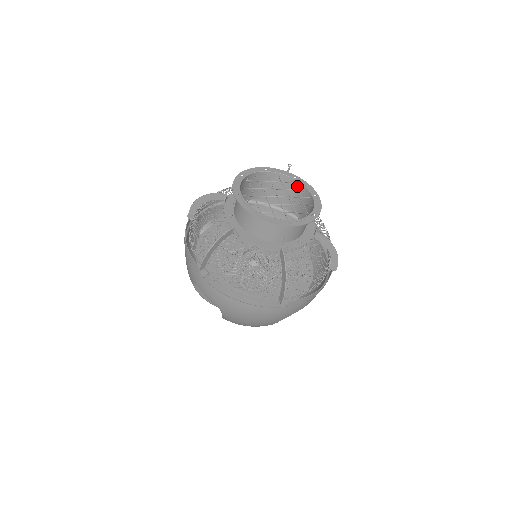
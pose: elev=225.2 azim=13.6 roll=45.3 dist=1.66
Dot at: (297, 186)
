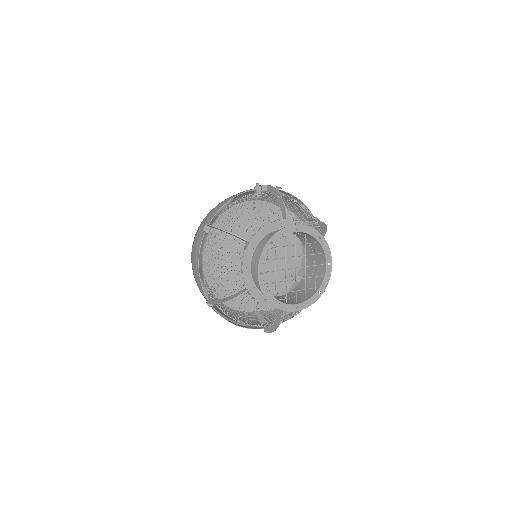
Dot at: (318, 244)
